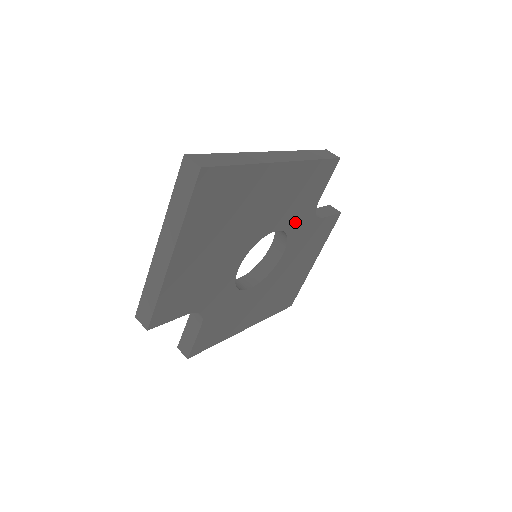
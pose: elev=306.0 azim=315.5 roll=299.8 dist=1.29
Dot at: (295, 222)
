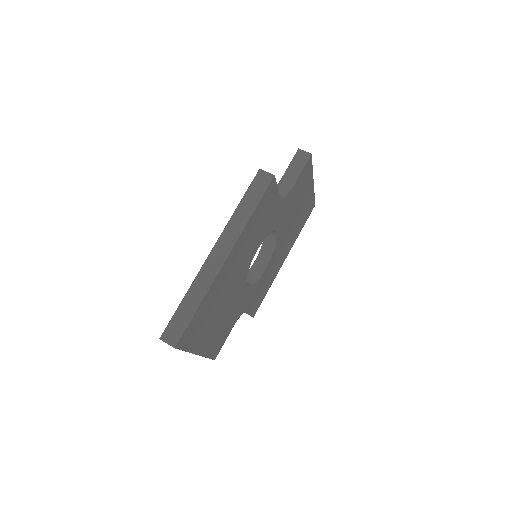
Dot at: (270, 225)
